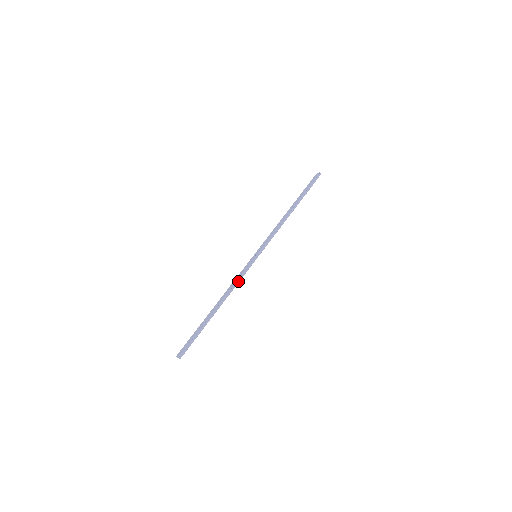
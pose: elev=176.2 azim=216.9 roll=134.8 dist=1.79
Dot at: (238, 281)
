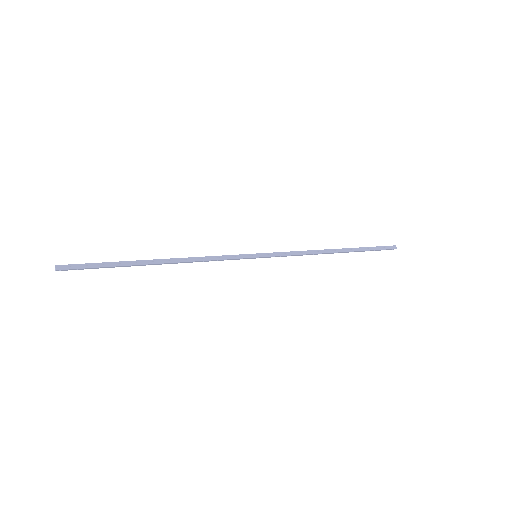
Dot at: (211, 258)
